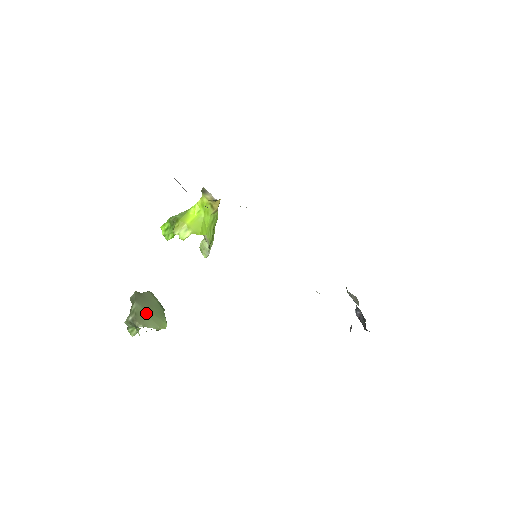
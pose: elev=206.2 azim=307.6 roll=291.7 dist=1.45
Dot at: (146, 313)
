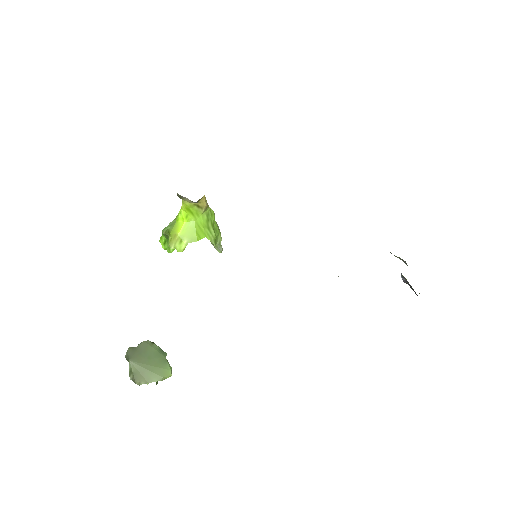
Dot at: (145, 368)
